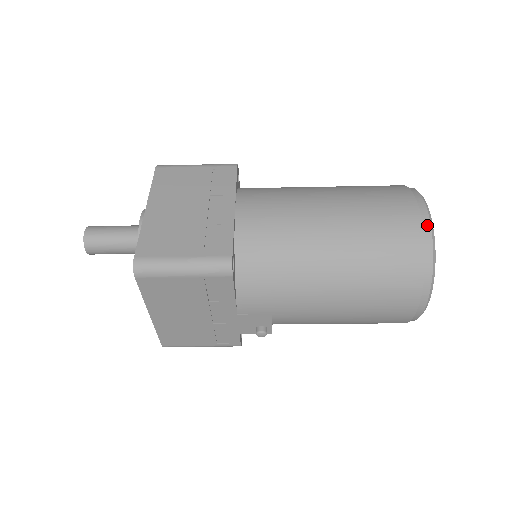
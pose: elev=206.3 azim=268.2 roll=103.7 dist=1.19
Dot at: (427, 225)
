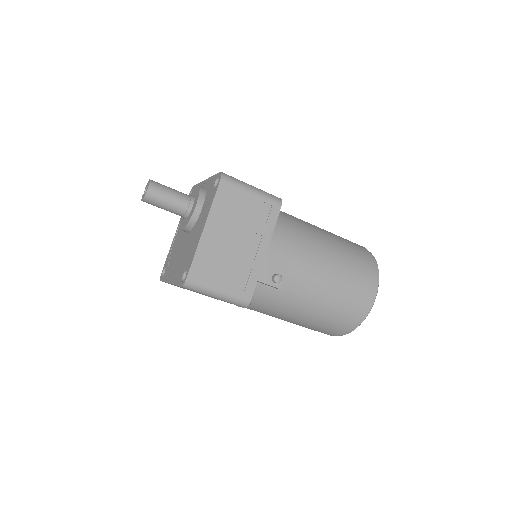
Dot at: occluded
